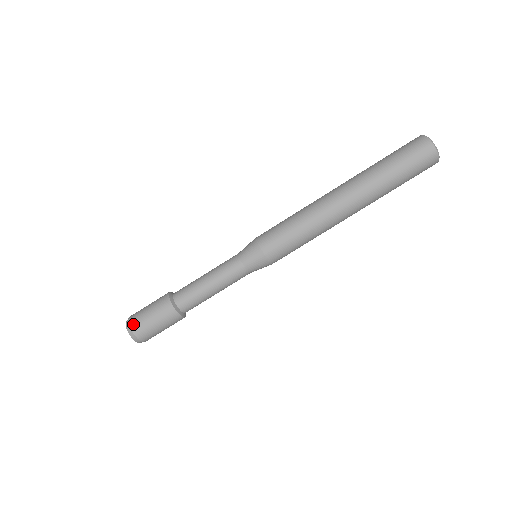
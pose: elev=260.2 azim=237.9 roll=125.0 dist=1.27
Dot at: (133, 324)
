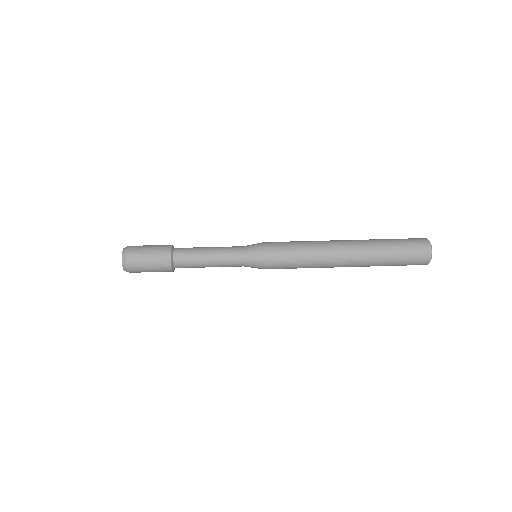
Dot at: occluded
